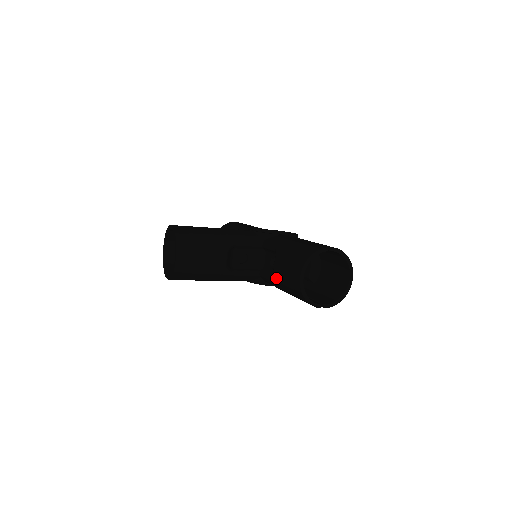
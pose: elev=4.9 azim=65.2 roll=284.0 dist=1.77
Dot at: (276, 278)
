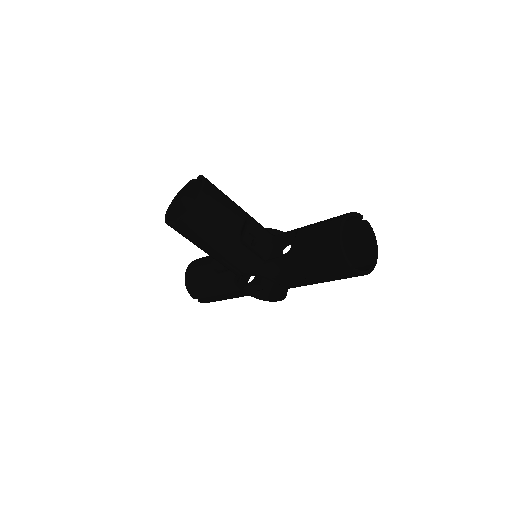
Dot at: (297, 247)
